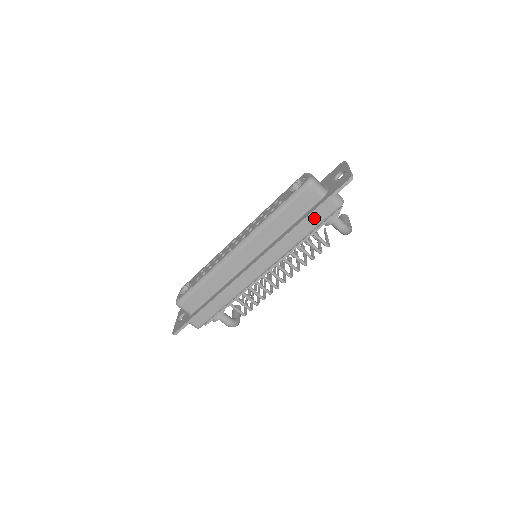
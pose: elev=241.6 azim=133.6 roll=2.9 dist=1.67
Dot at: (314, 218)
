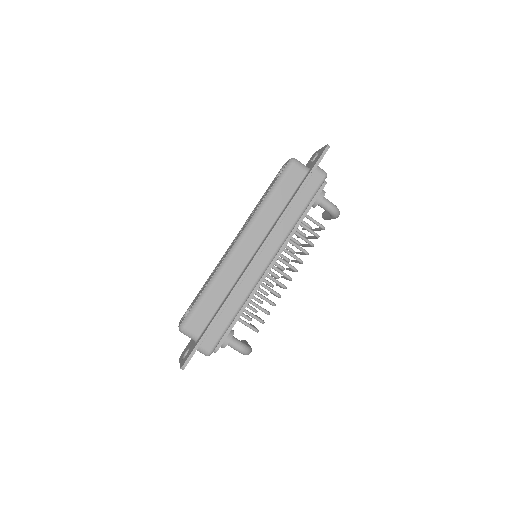
Dot at: (305, 192)
